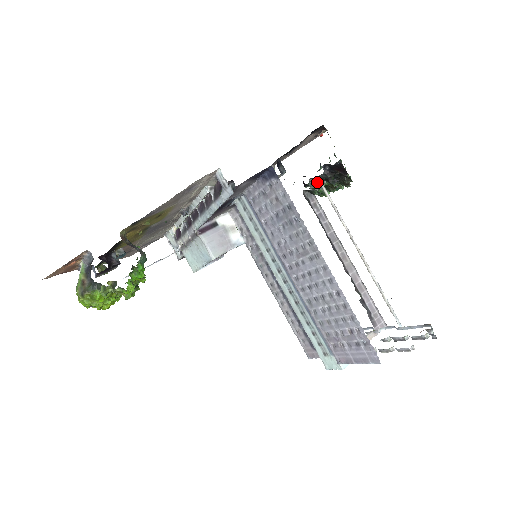
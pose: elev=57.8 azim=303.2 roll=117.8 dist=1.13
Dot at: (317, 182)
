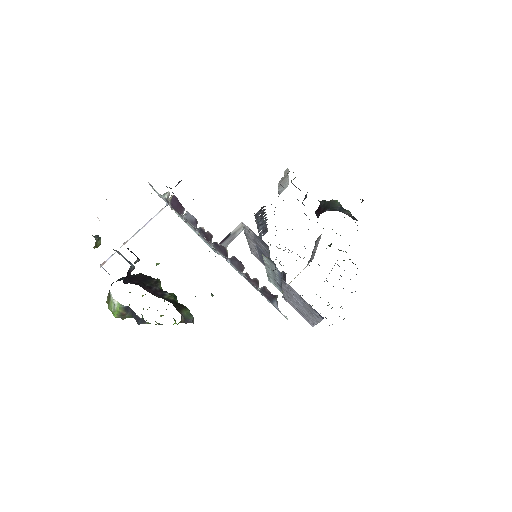
Dot at: occluded
